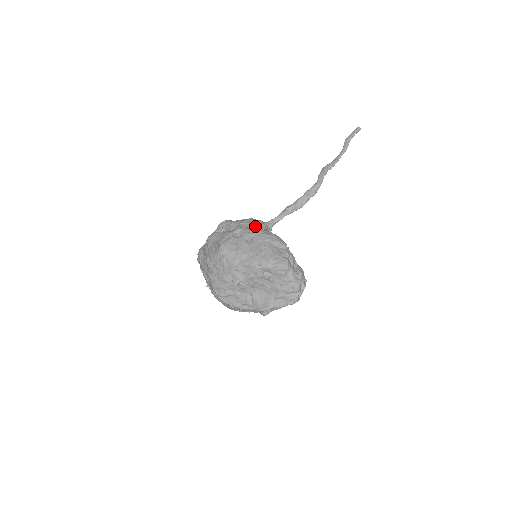
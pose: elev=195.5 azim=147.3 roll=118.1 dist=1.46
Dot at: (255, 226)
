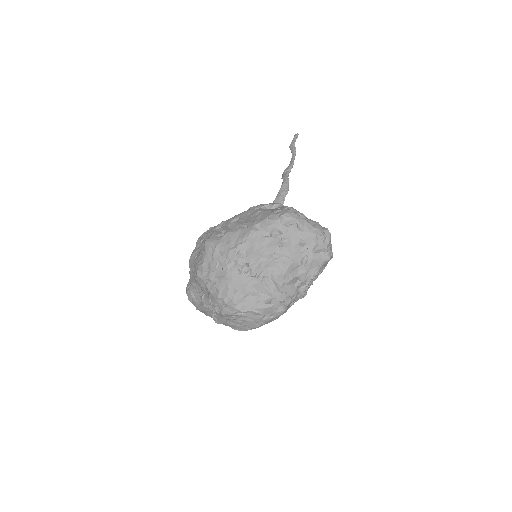
Dot at: occluded
